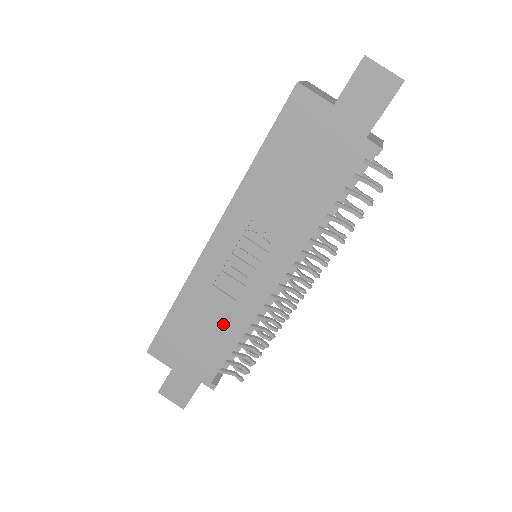
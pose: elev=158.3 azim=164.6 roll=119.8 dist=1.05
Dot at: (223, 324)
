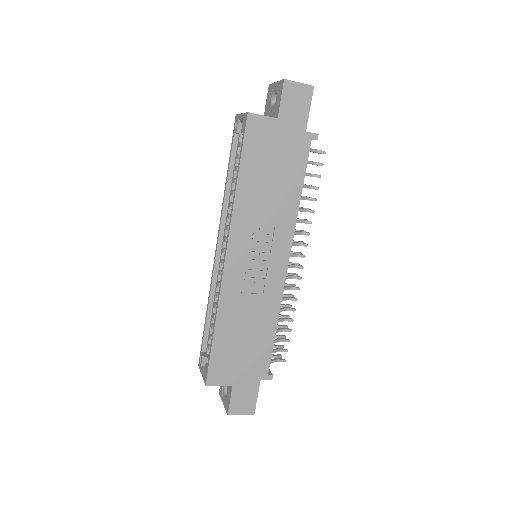
Dot at: (260, 319)
